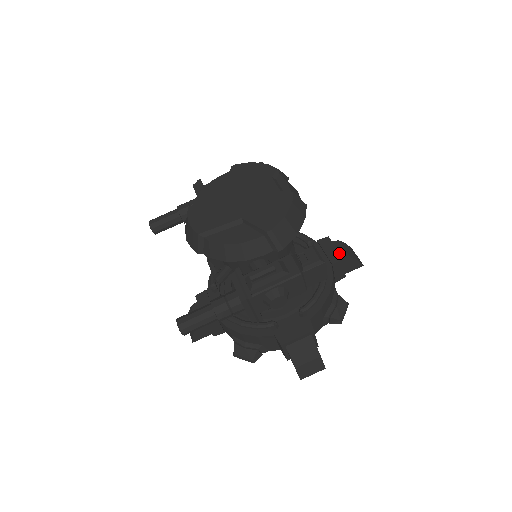
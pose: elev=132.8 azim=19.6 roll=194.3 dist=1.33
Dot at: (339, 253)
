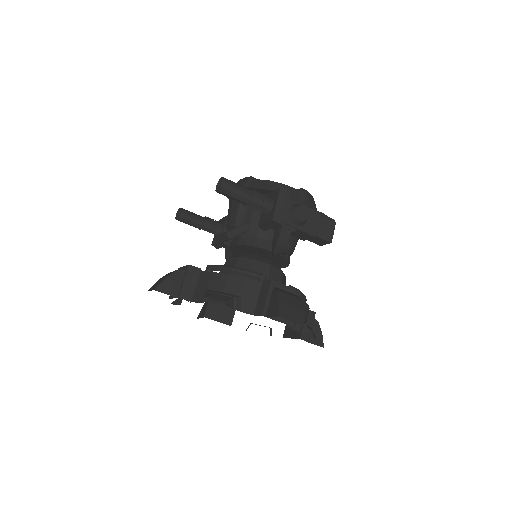
Dot at: occluded
